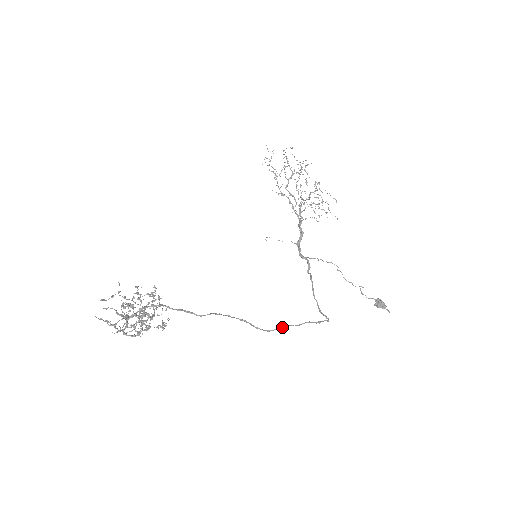
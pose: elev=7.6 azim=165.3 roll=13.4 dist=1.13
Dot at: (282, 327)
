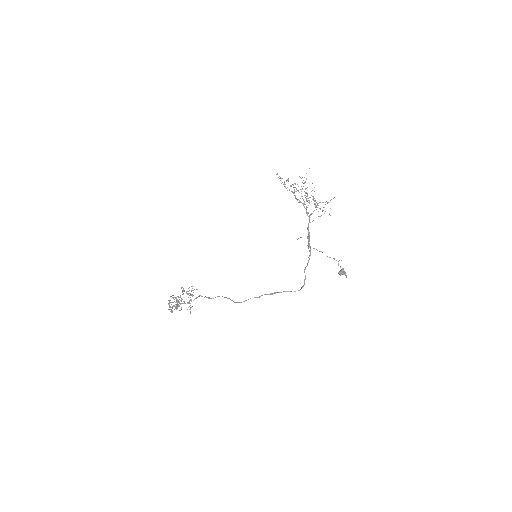
Dot at: occluded
